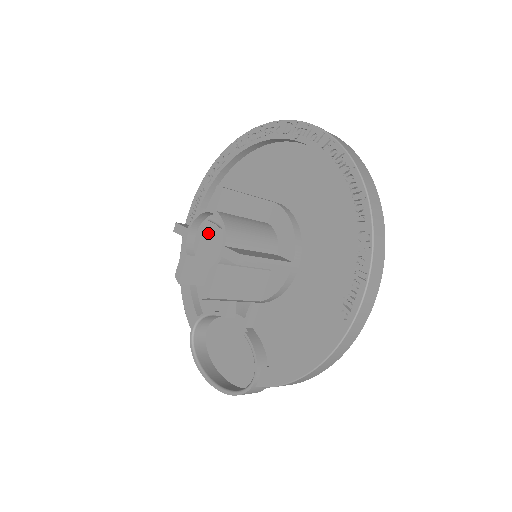
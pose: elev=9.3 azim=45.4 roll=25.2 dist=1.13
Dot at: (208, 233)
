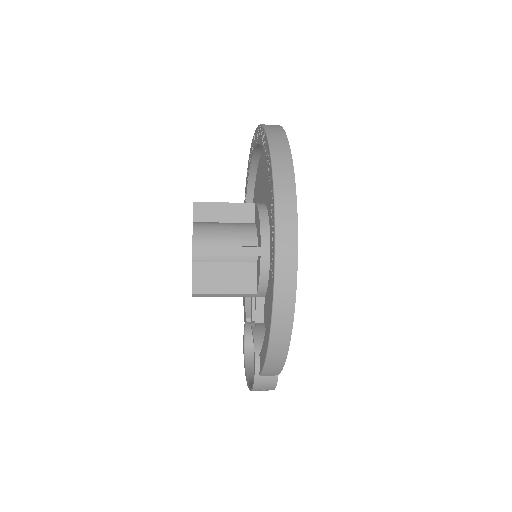
Dot at: occluded
